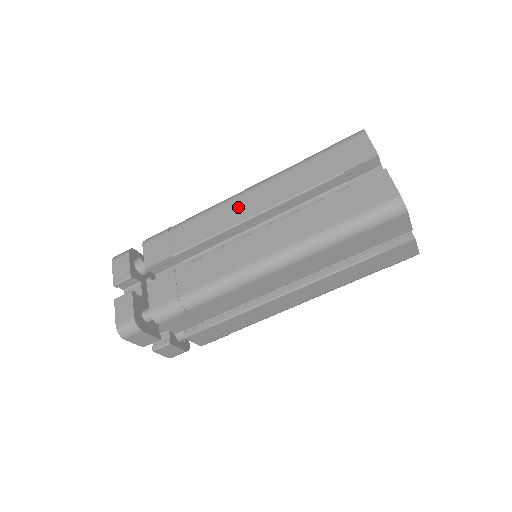
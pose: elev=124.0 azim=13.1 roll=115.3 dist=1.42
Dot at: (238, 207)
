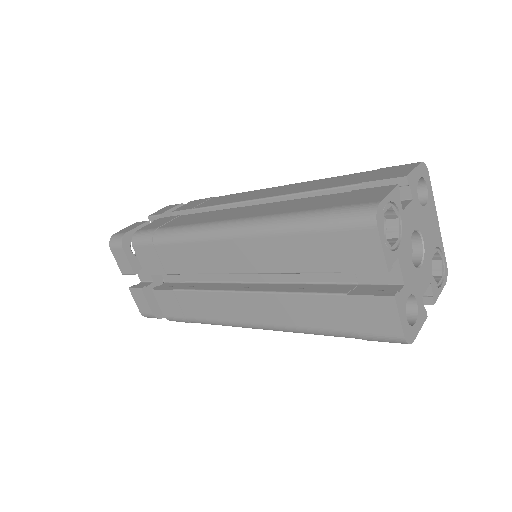
Dot at: (220, 254)
